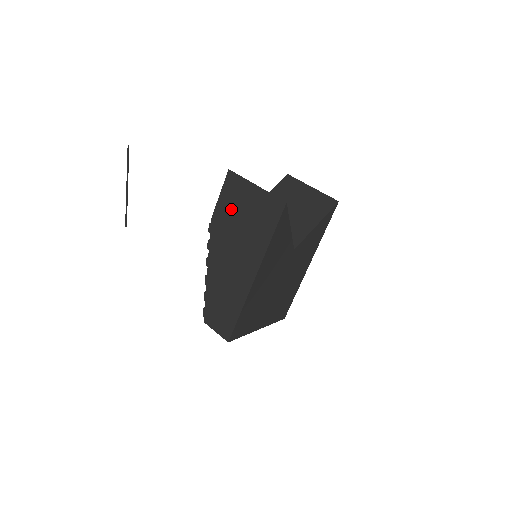
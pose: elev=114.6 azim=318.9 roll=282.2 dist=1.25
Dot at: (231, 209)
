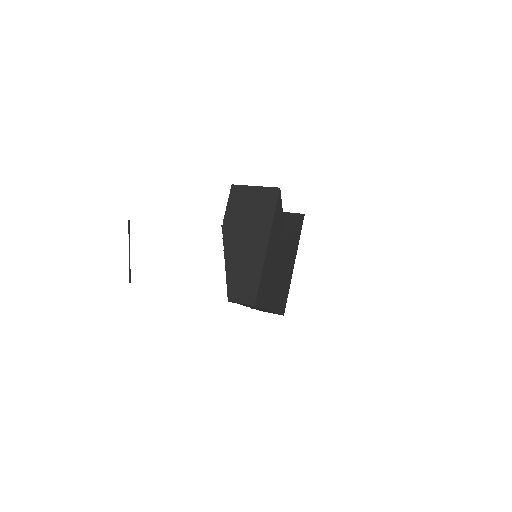
Dot at: (238, 208)
